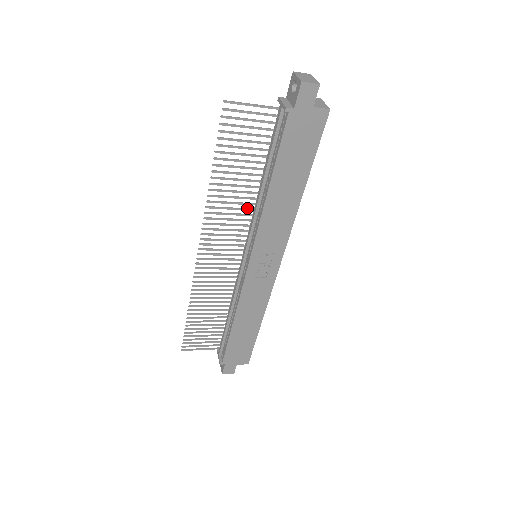
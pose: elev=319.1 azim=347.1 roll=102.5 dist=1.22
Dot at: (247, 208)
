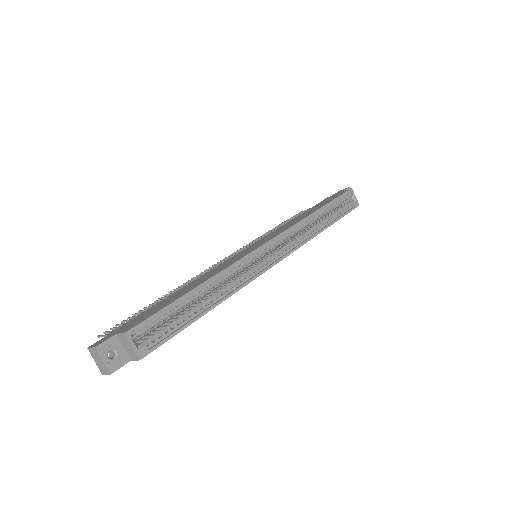
Dot at: occluded
